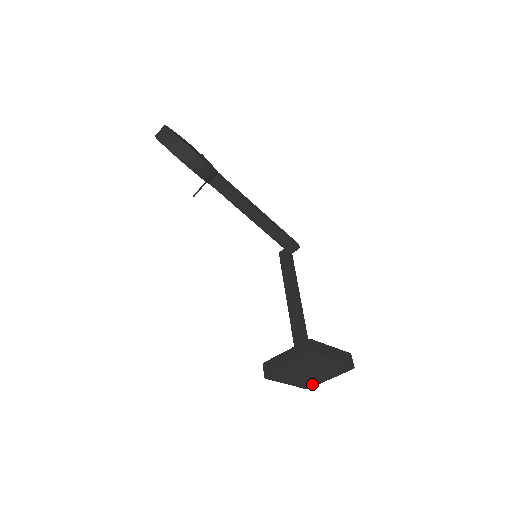
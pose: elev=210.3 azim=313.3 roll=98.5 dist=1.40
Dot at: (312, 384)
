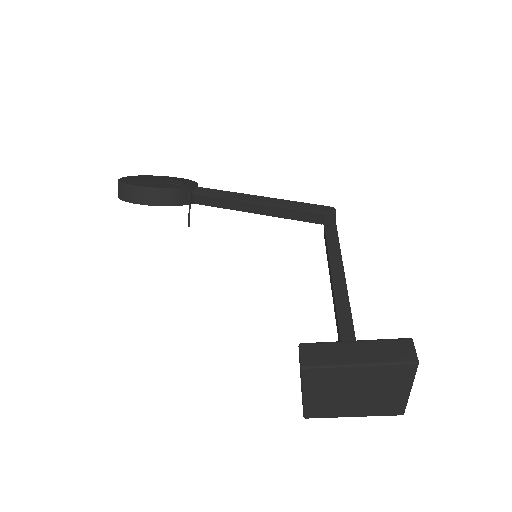
Dot at: (395, 406)
